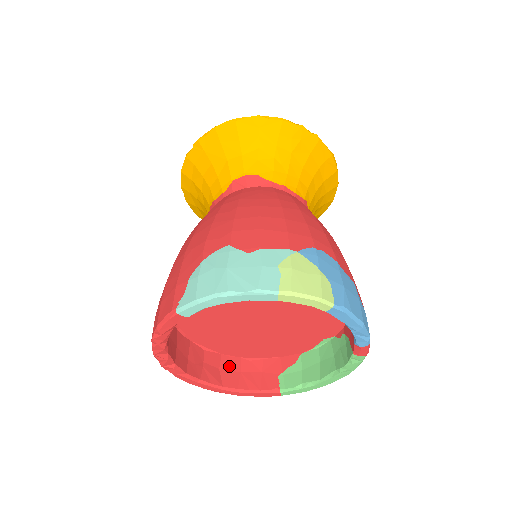
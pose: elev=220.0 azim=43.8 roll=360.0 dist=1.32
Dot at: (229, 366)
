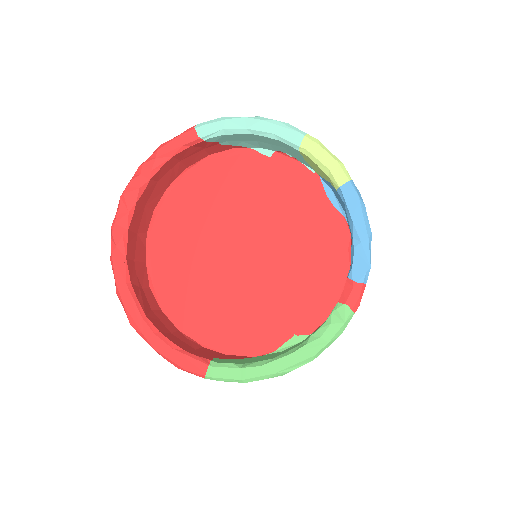
Dot at: (163, 320)
